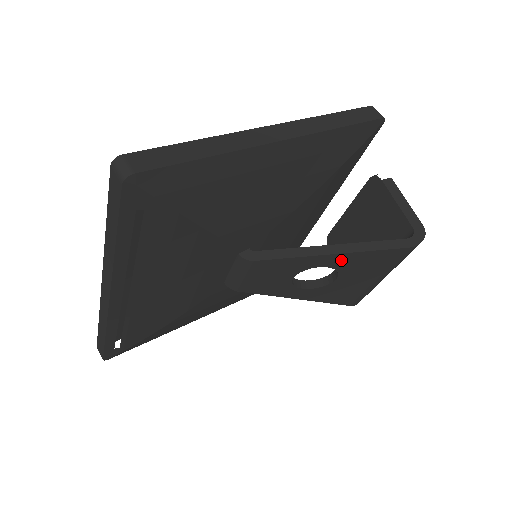
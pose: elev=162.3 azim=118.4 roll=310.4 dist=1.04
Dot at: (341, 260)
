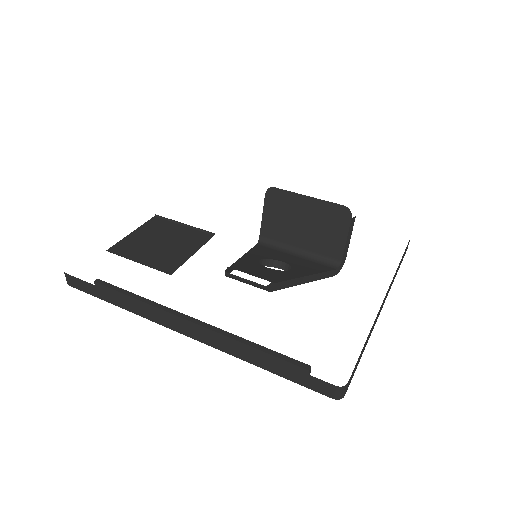
Dot at: occluded
